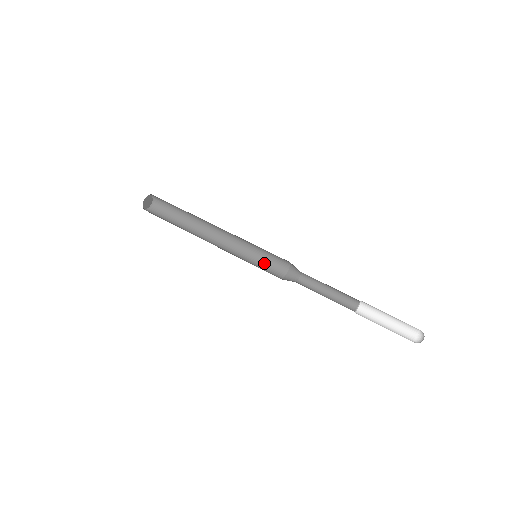
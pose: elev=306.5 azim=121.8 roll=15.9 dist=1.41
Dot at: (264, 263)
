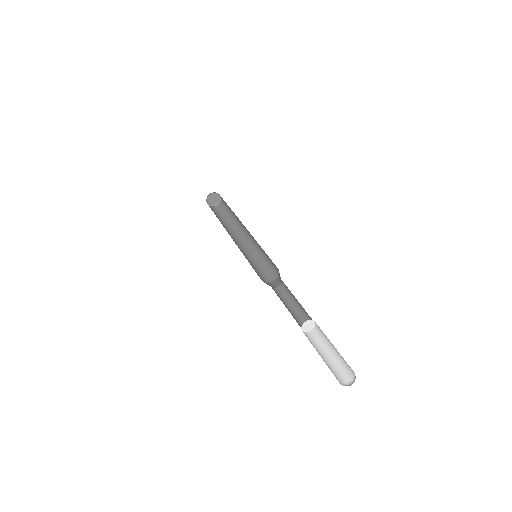
Dot at: (264, 265)
